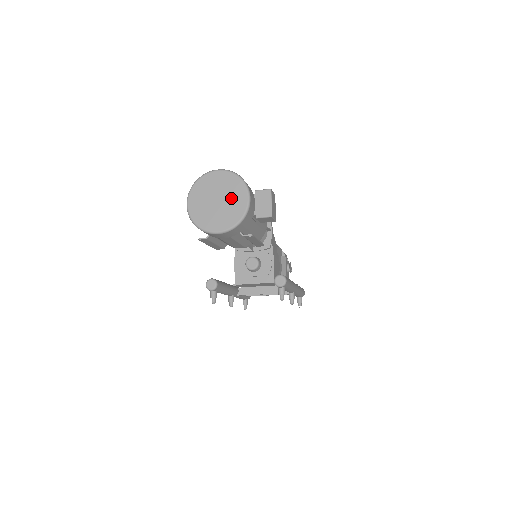
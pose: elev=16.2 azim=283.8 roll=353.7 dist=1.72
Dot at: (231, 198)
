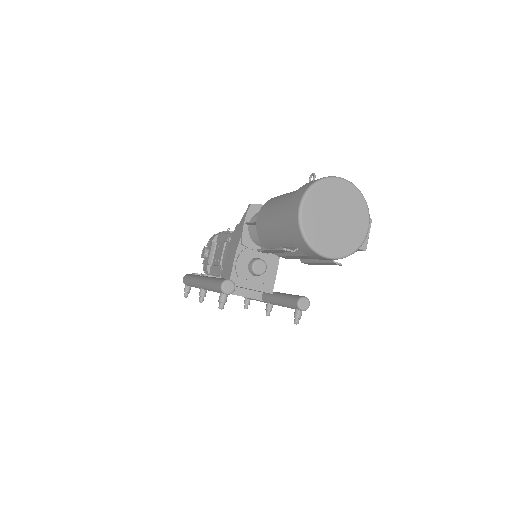
Dot at: (351, 221)
